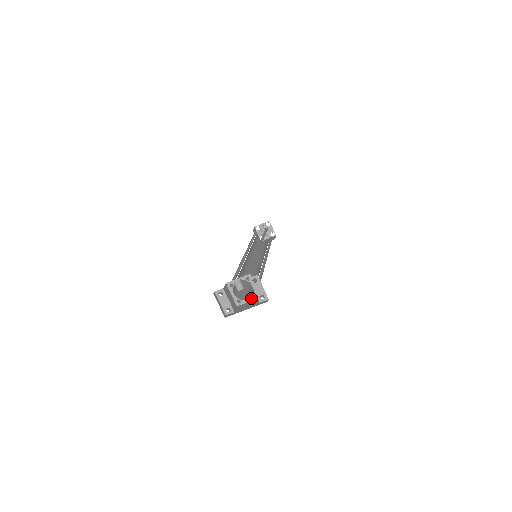
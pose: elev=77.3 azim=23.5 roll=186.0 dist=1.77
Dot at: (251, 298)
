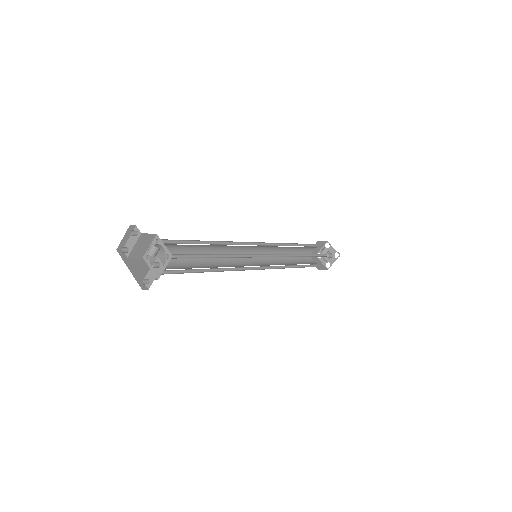
Dot at: occluded
